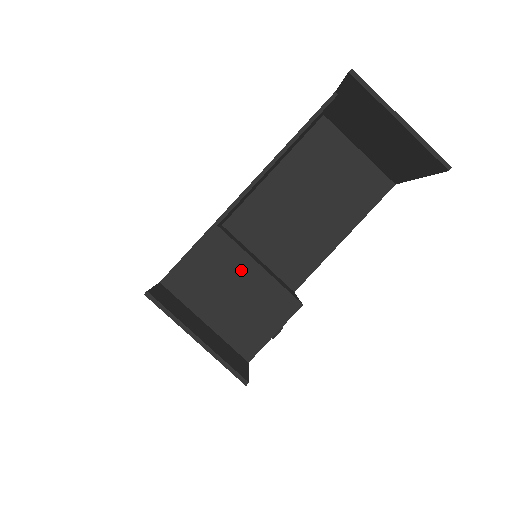
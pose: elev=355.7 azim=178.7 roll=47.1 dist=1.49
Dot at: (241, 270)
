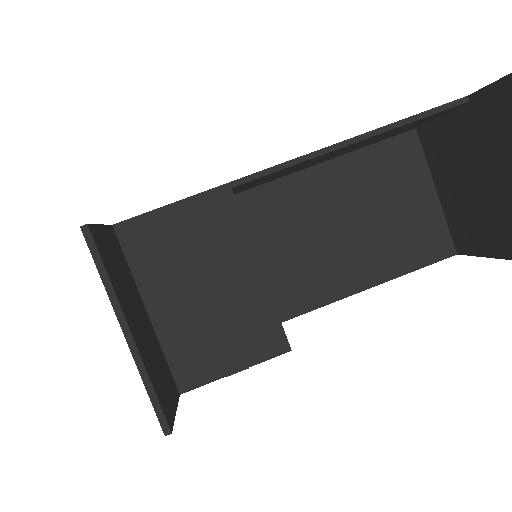
Dot at: (233, 264)
